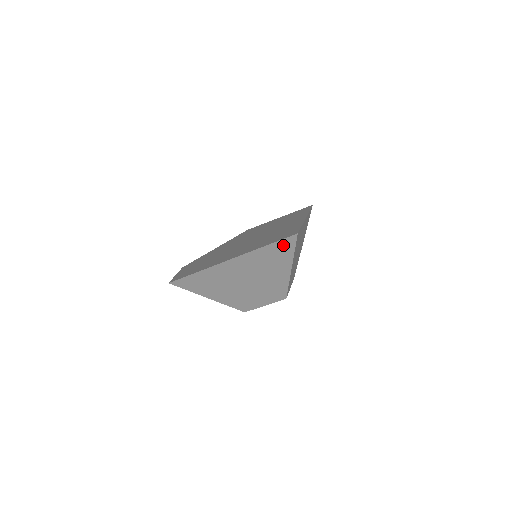
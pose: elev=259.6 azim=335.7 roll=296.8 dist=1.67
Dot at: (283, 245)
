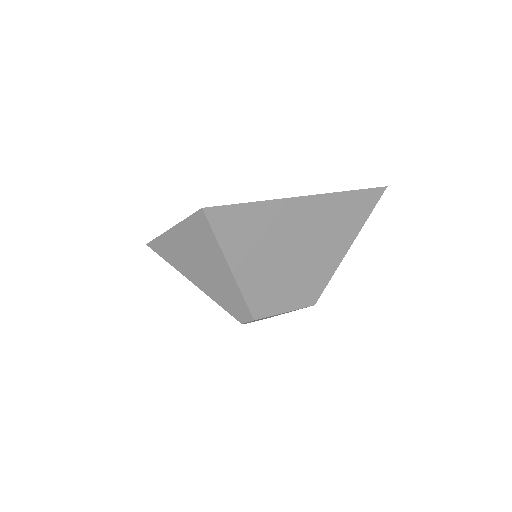
Dot at: (366, 199)
